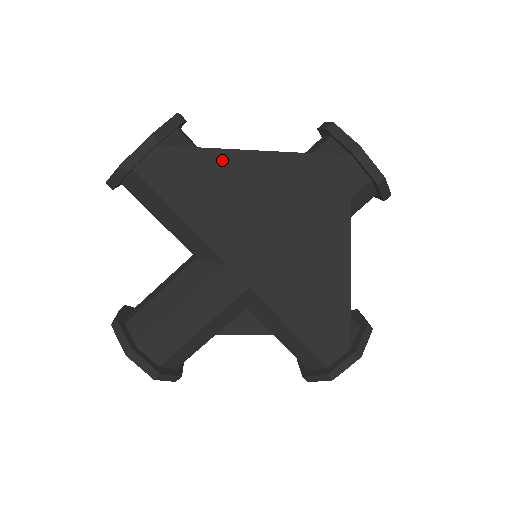
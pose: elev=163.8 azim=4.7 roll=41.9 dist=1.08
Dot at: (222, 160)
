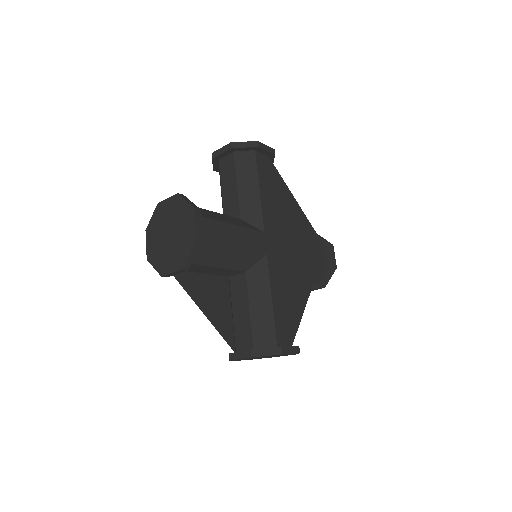
Dot at: (286, 191)
